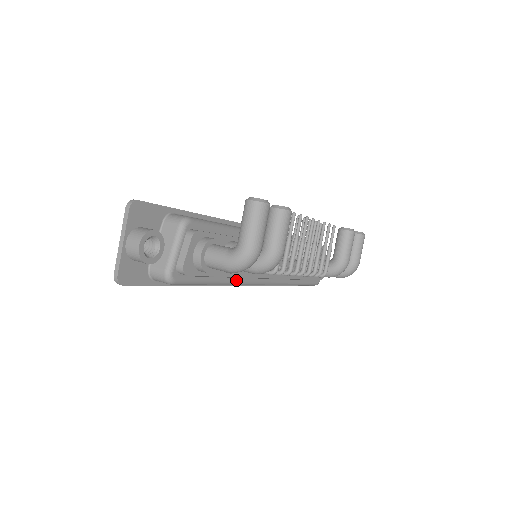
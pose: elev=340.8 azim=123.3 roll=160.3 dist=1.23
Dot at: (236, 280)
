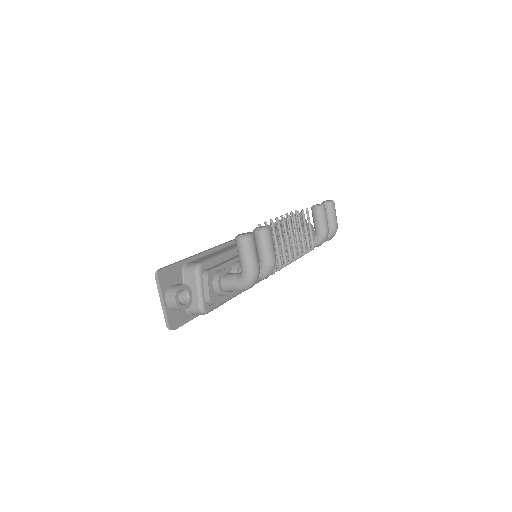
Dot at: occluded
